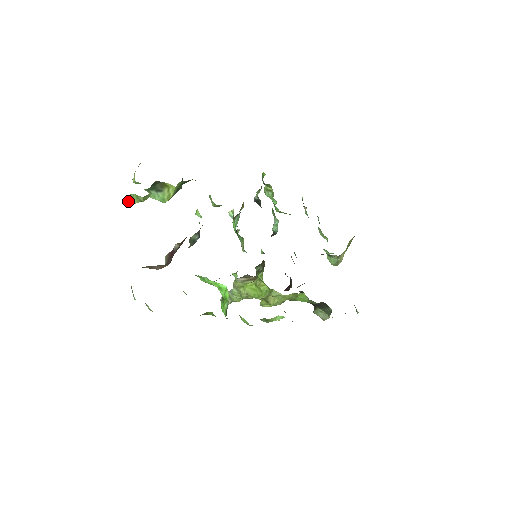
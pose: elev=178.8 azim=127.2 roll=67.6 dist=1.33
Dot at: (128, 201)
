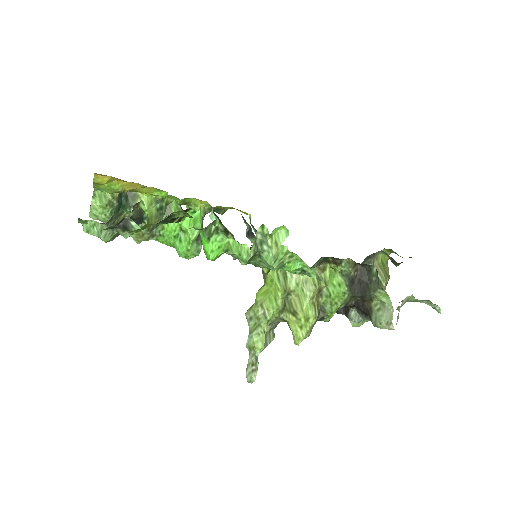
Dot at: (96, 199)
